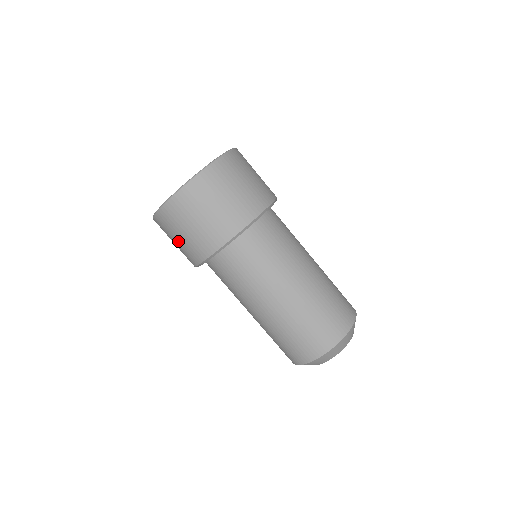
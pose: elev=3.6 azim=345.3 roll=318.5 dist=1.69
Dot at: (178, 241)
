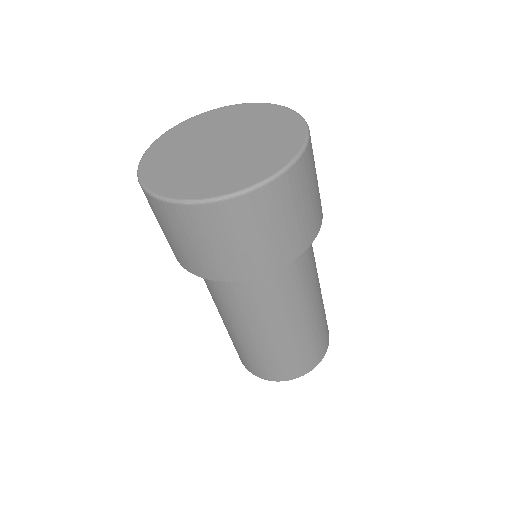
Dot at: occluded
